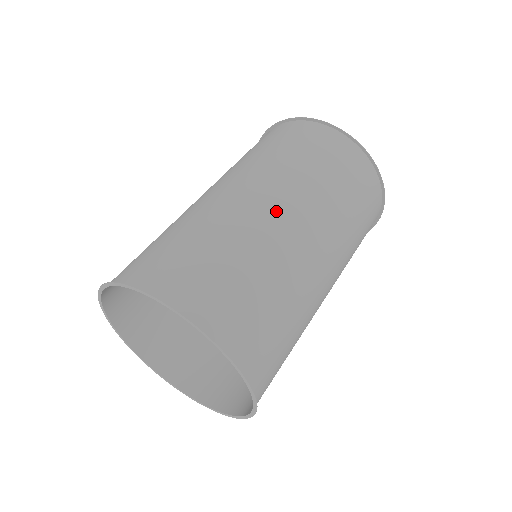
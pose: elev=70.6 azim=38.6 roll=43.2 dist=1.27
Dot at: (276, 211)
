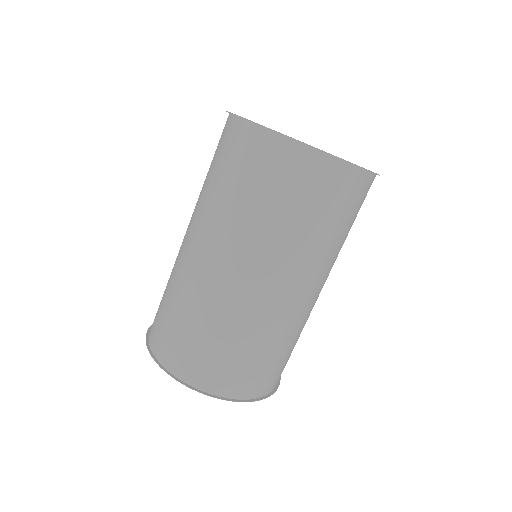
Dot at: (222, 270)
